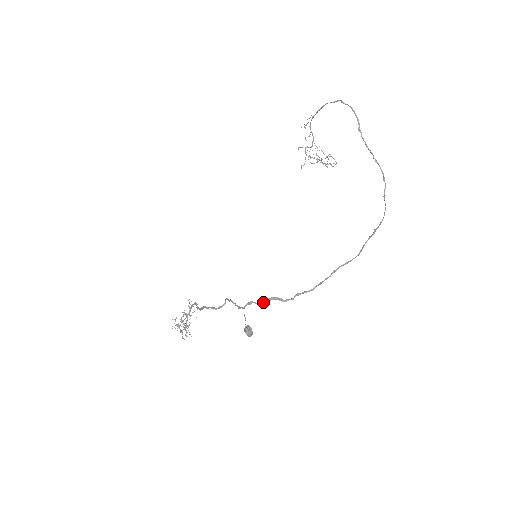
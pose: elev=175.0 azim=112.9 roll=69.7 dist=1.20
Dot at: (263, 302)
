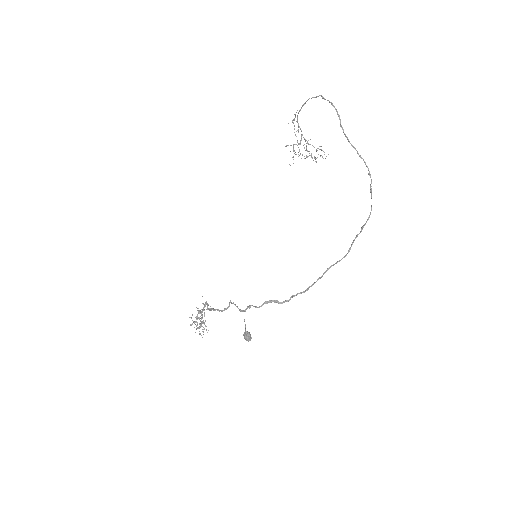
Dot at: (261, 305)
